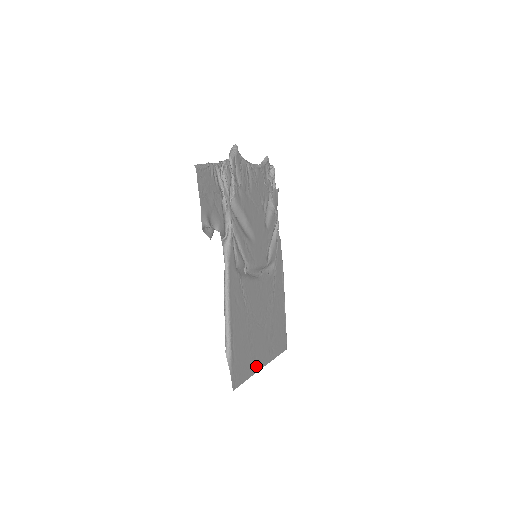
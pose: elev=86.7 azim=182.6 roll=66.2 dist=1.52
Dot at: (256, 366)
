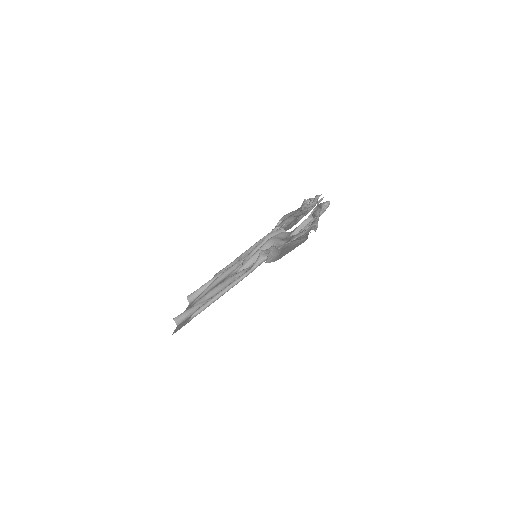
Dot at: occluded
